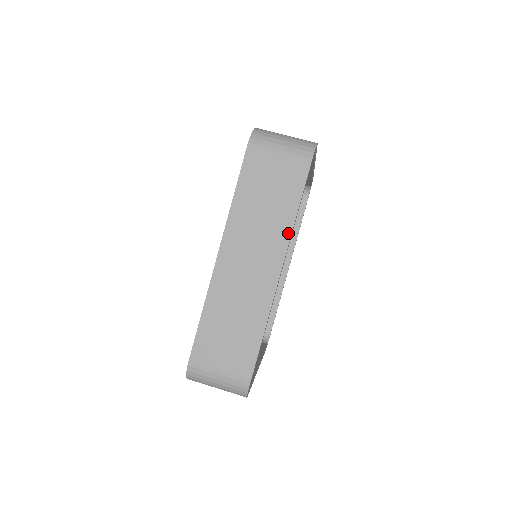
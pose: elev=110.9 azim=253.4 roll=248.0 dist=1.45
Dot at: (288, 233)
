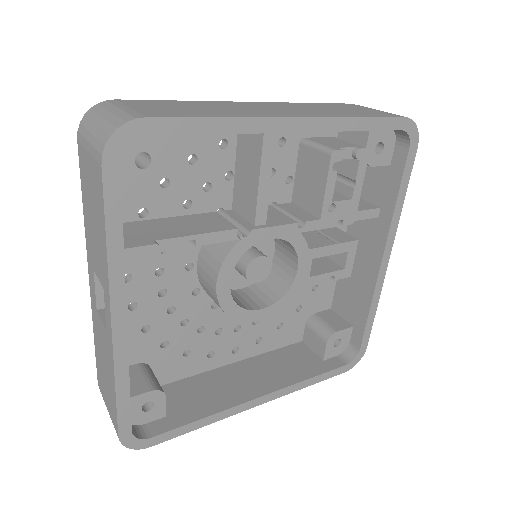
Dot at: (336, 116)
